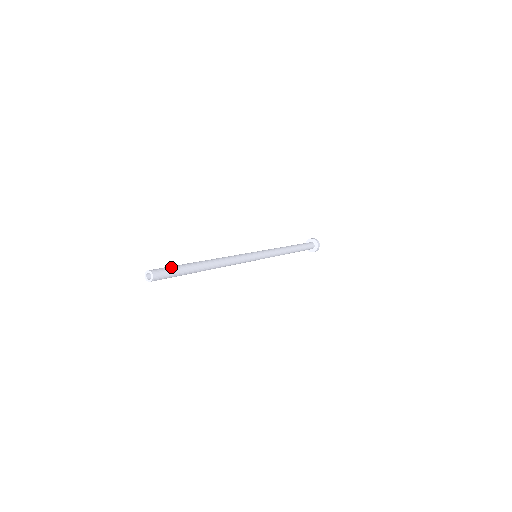
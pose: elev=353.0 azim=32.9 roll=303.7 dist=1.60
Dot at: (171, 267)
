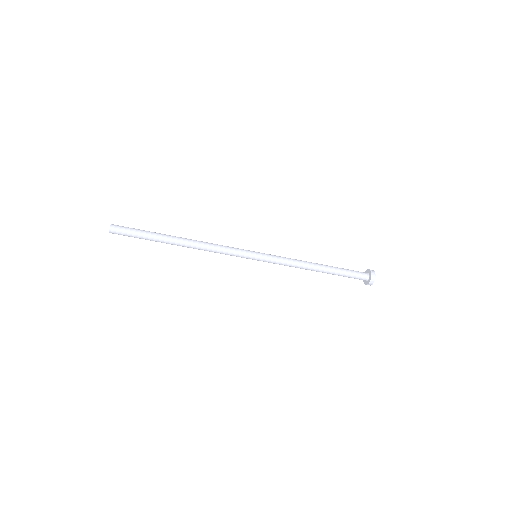
Dot at: (134, 229)
